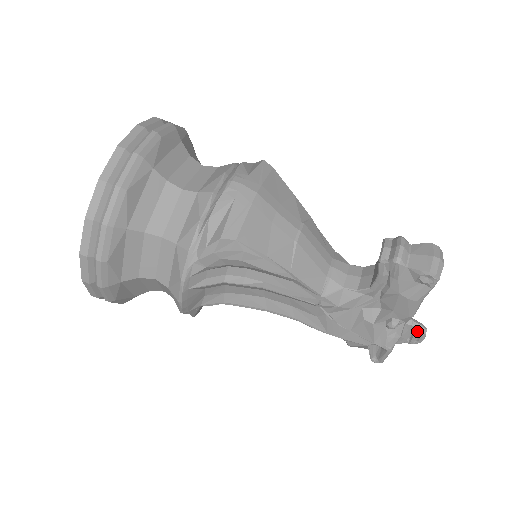
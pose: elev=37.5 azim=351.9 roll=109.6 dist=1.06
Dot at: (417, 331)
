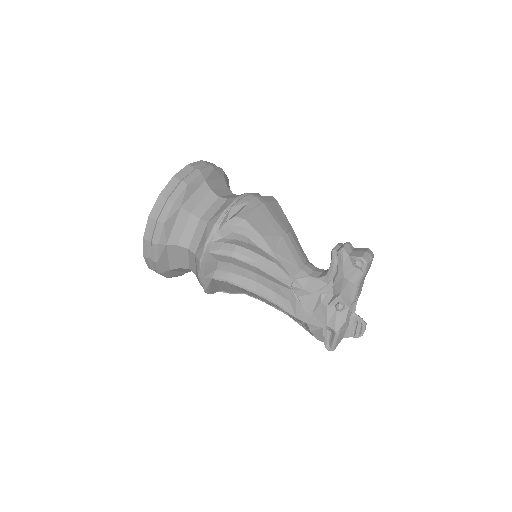
Dot at: (359, 323)
